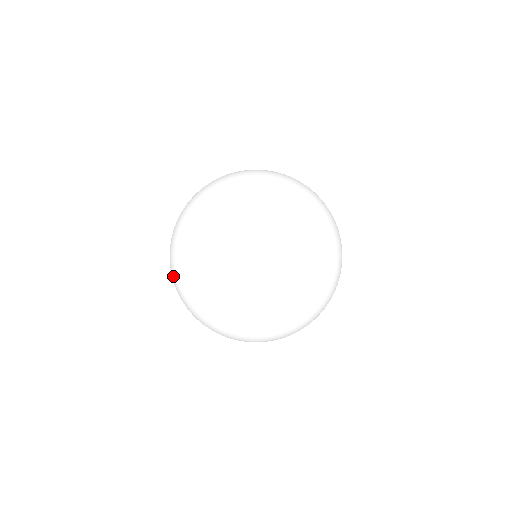
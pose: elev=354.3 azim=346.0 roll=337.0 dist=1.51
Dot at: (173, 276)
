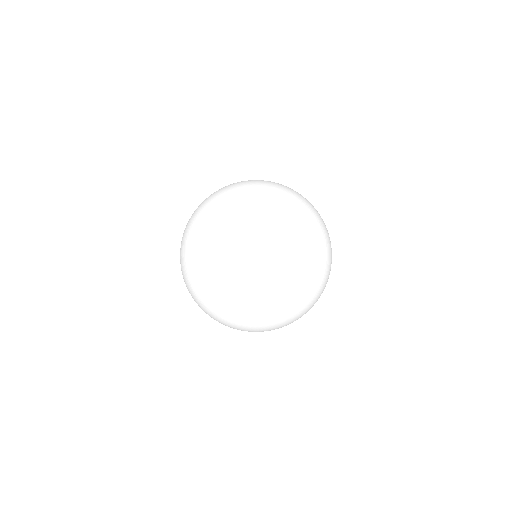
Dot at: (191, 239)
